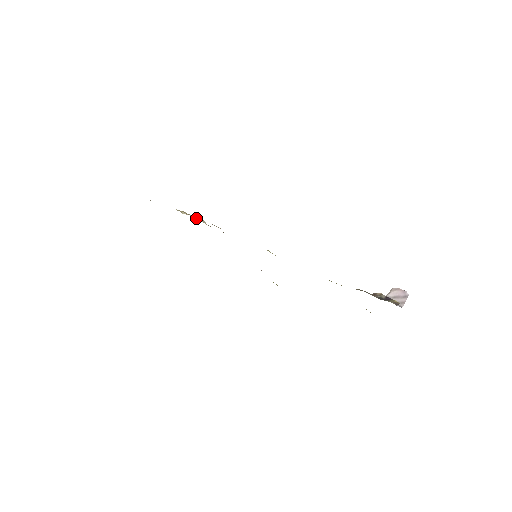
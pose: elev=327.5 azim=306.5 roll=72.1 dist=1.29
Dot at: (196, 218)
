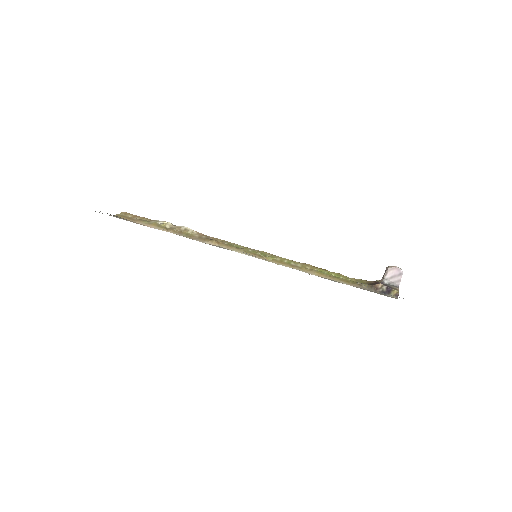
Dot at: (184, 231)
